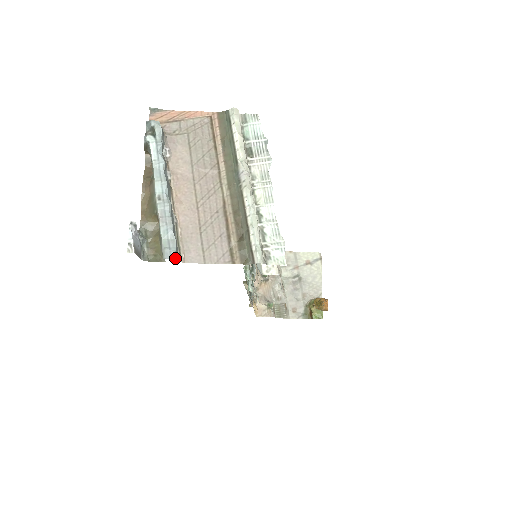
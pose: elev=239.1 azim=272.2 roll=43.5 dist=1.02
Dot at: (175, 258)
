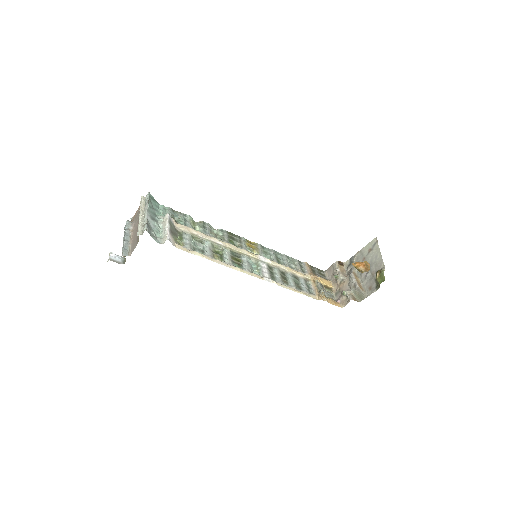
Dot at: (123, 255)
